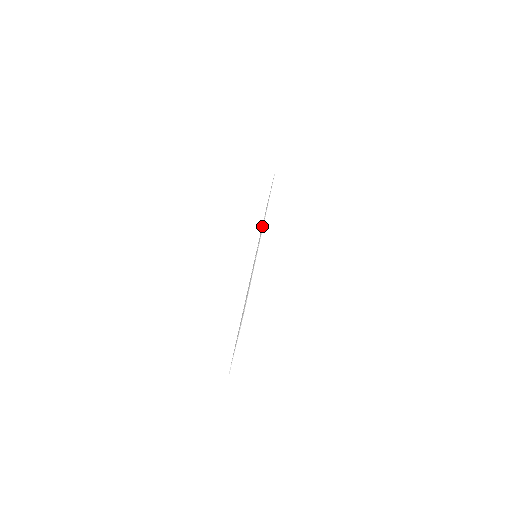
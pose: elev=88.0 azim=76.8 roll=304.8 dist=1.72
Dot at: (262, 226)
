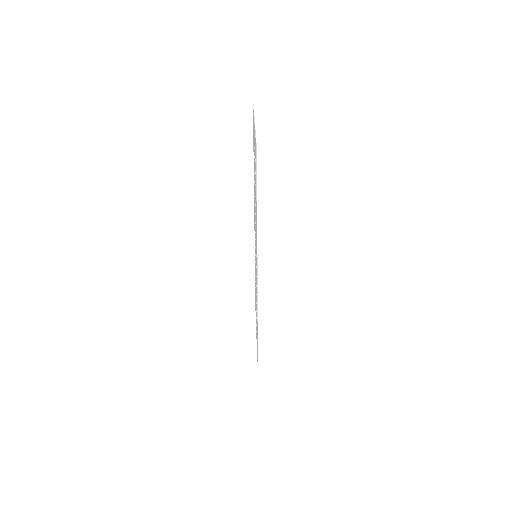
Dot at: occluded
